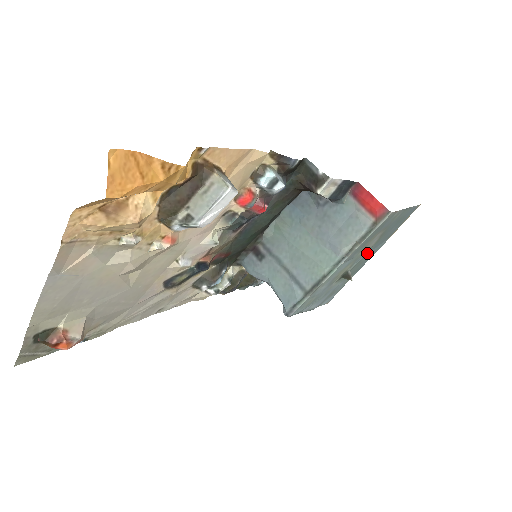
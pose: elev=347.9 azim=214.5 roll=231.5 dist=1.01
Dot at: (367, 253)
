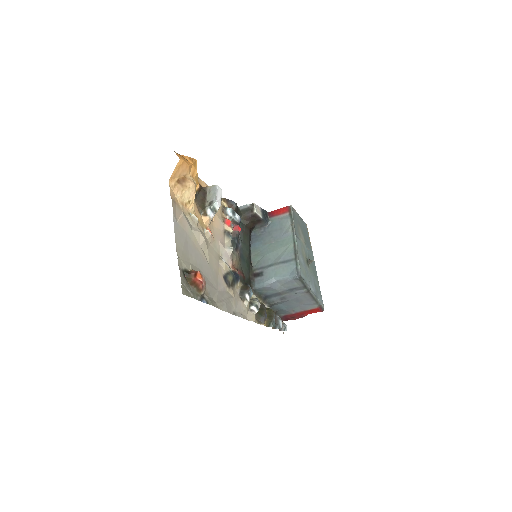
Dot at: (307, 250)
